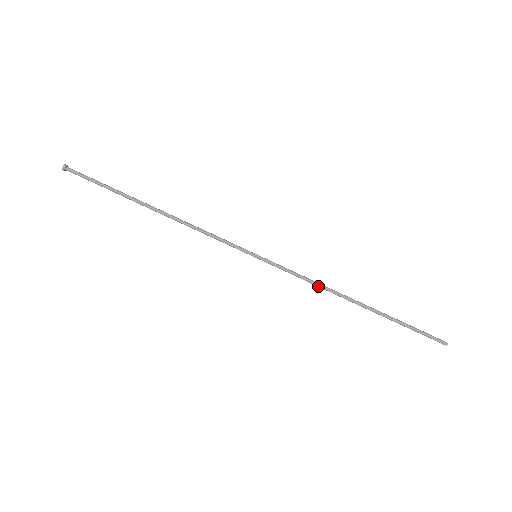
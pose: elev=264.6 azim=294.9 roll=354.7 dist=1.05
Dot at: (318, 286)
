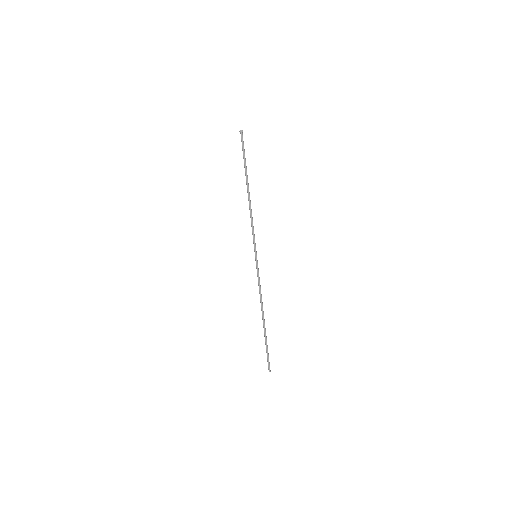
Dot at: (261, 295)
